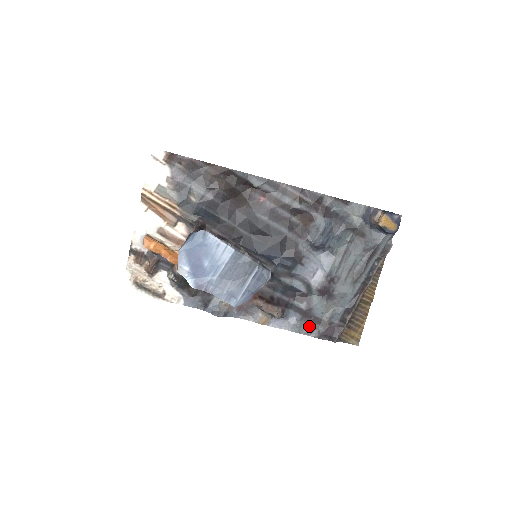
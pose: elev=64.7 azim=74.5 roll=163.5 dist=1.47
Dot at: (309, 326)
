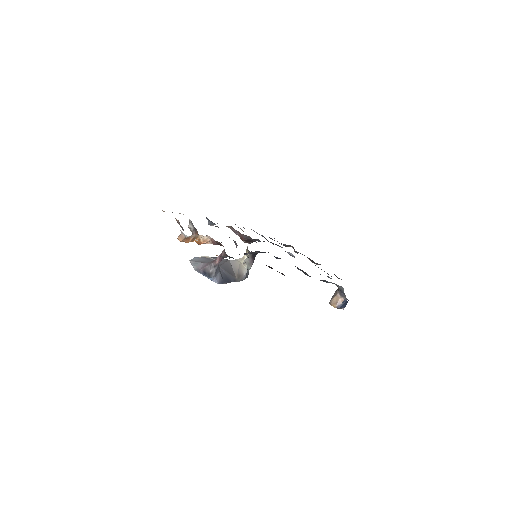
Dot at: occluded
